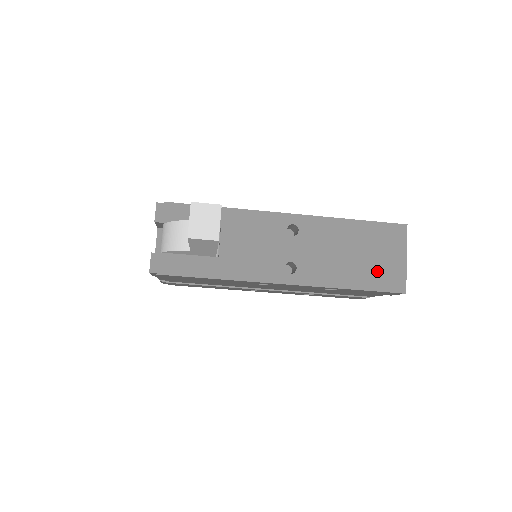
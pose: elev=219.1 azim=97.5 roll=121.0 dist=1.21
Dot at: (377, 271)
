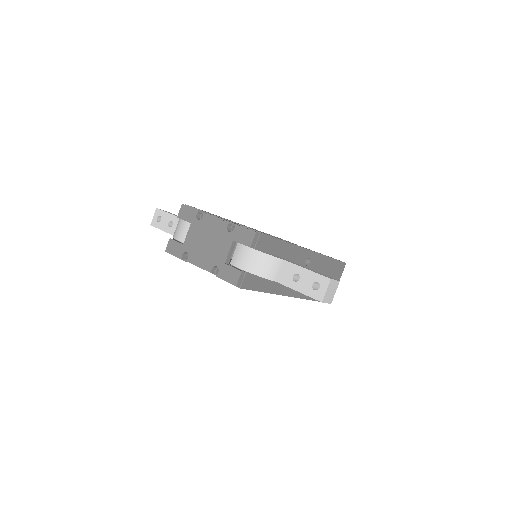
Dot at: occluded
